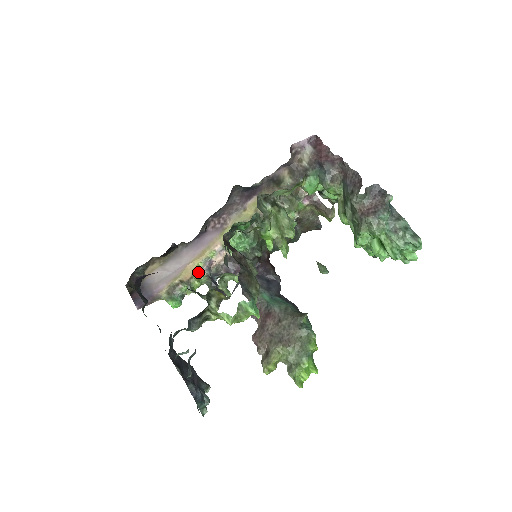
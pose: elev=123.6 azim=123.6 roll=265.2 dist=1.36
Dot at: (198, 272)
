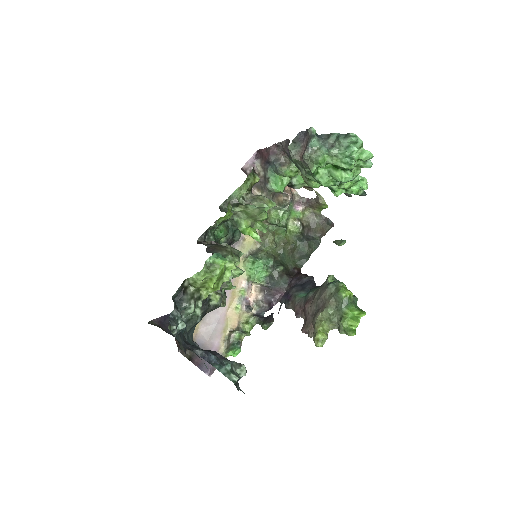
Dot at: (242, 315)
